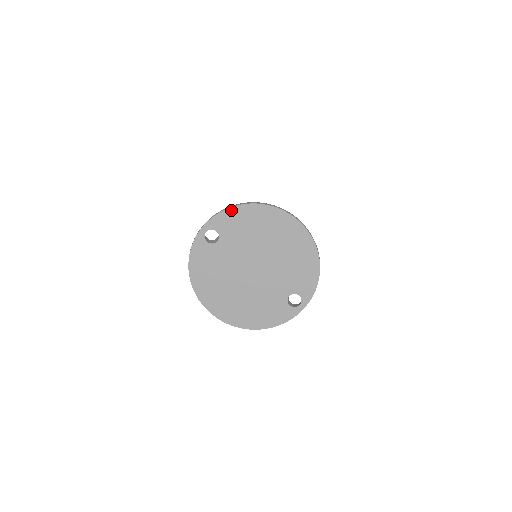
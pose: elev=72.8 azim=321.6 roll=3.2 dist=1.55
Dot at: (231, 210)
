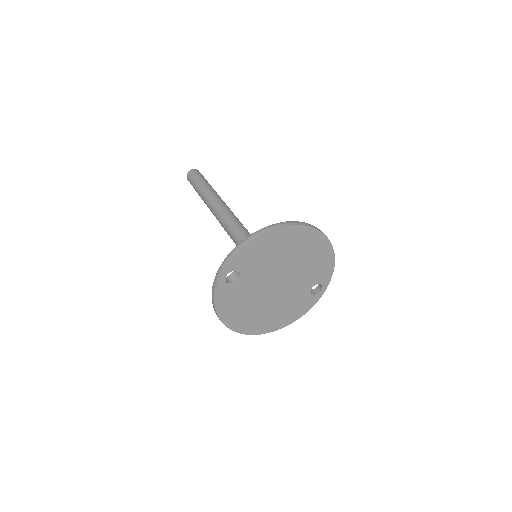
Dot at: (246, 247)
